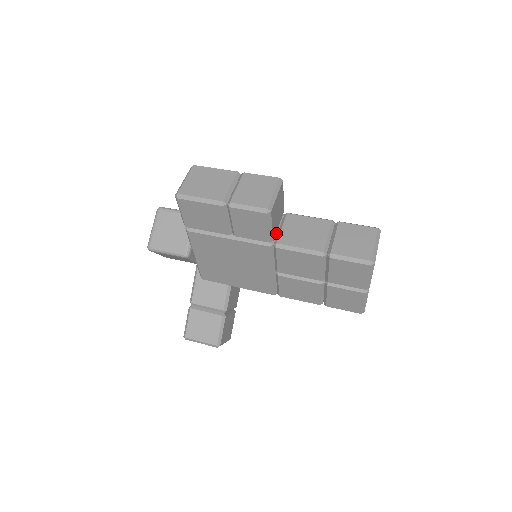
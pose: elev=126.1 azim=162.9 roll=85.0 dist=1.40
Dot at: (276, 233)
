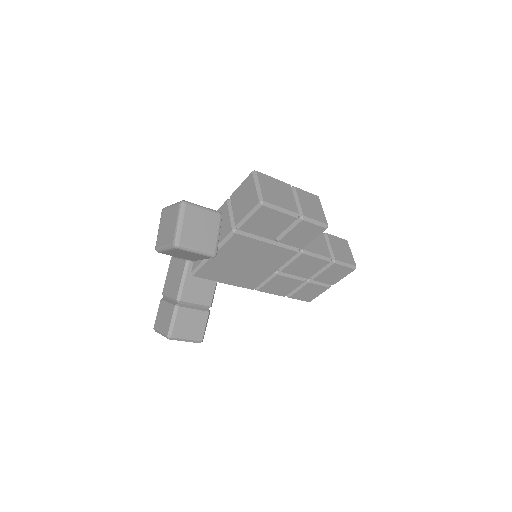
Dot at: occluded
